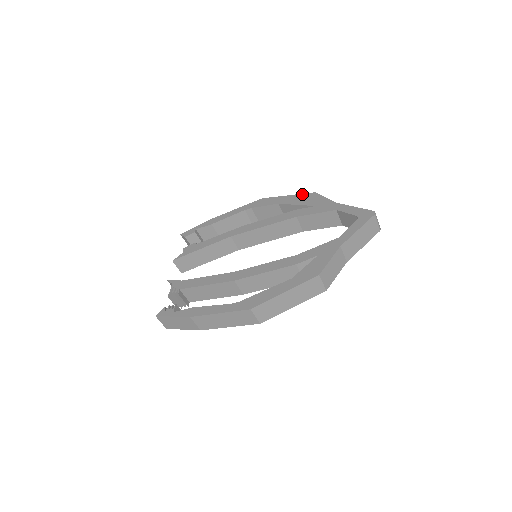
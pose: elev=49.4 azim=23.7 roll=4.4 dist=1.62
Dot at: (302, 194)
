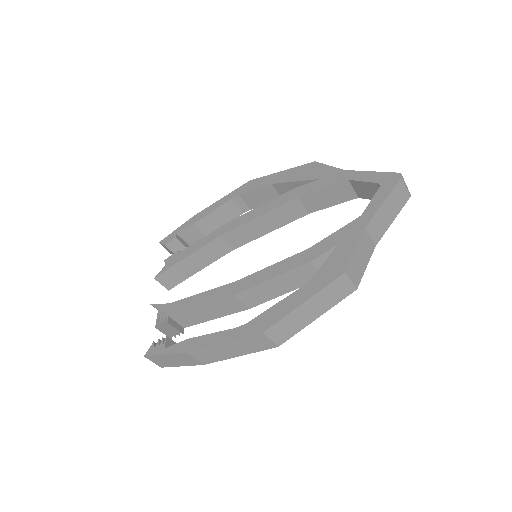
Dot at: (299, 166)
